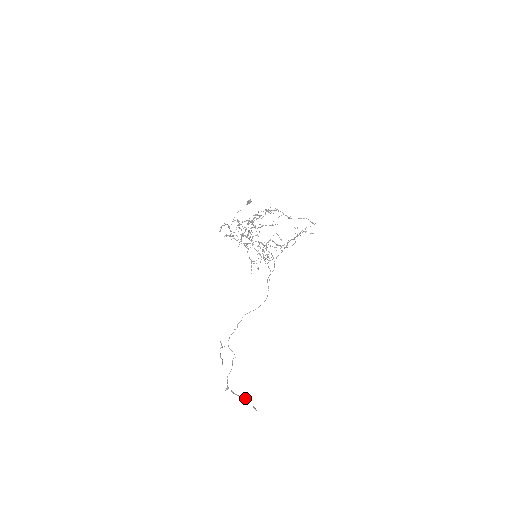
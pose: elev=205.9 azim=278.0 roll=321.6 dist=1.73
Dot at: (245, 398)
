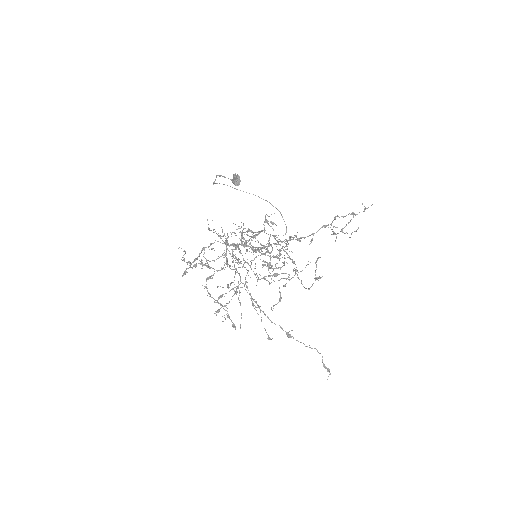
Dot at: (261, 321)
